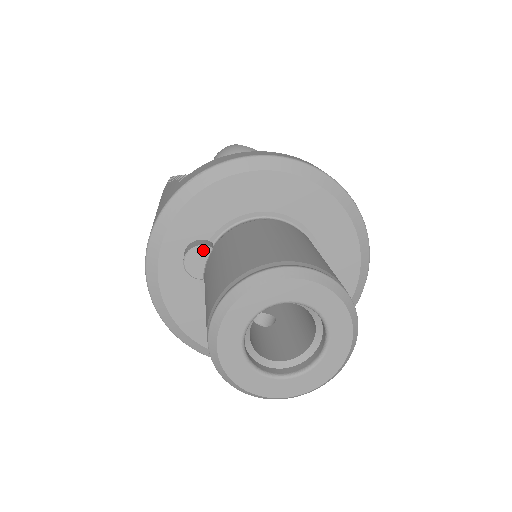
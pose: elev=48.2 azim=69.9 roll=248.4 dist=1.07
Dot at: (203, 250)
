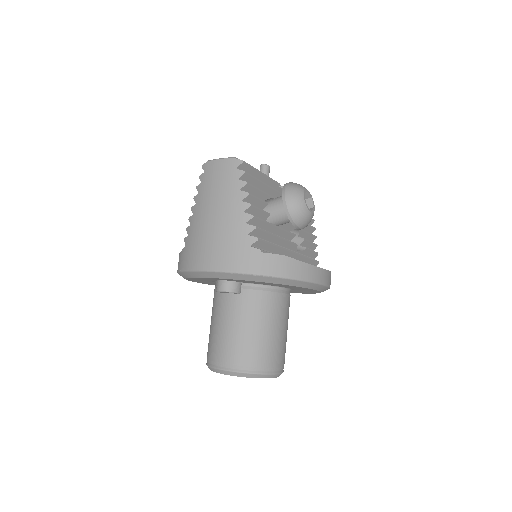
Dot at: (235, 293)
